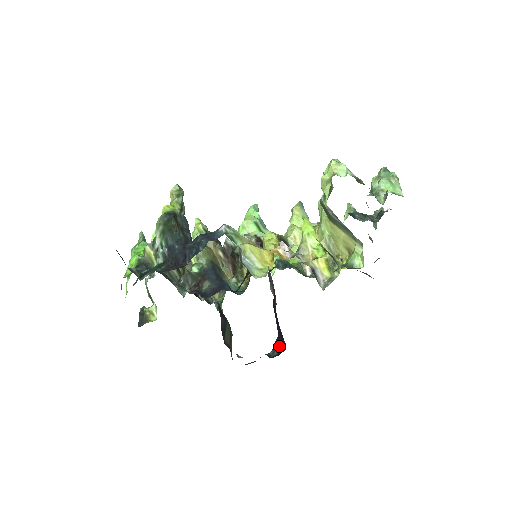
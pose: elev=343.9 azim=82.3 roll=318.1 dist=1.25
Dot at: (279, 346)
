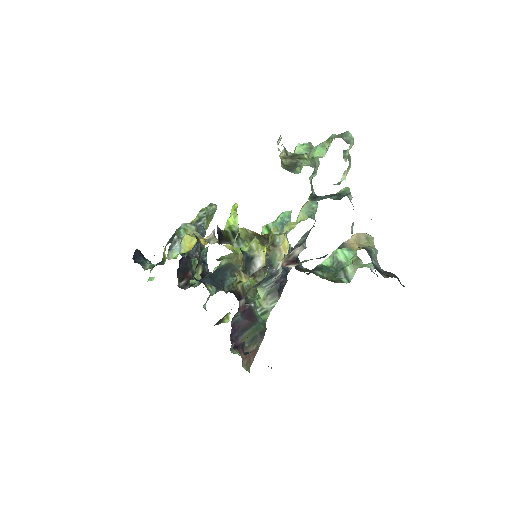
Dot at: occluded
